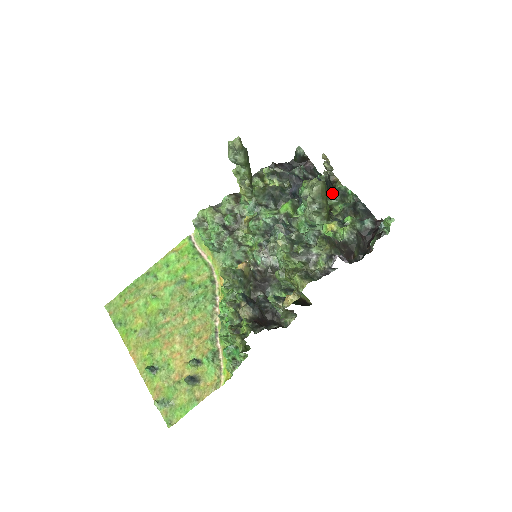
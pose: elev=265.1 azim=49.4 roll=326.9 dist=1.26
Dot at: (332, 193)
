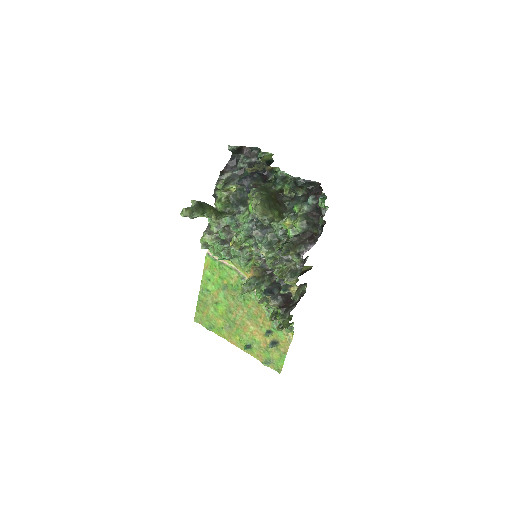
Dot at: (274, 183)
